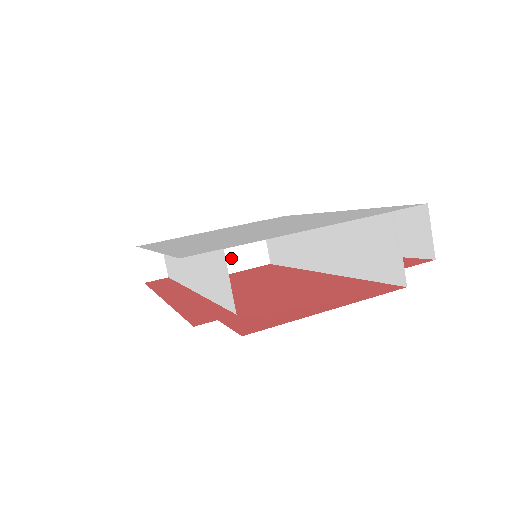
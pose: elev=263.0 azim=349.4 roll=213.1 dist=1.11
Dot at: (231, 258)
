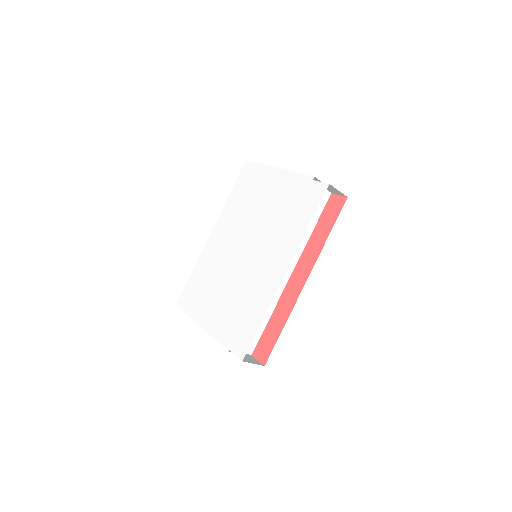
Dot at: occluded
